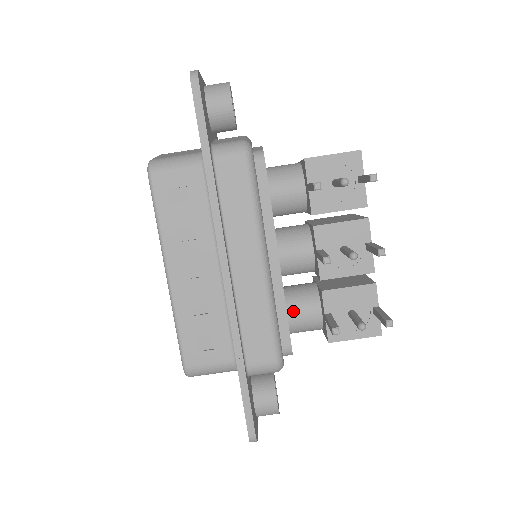
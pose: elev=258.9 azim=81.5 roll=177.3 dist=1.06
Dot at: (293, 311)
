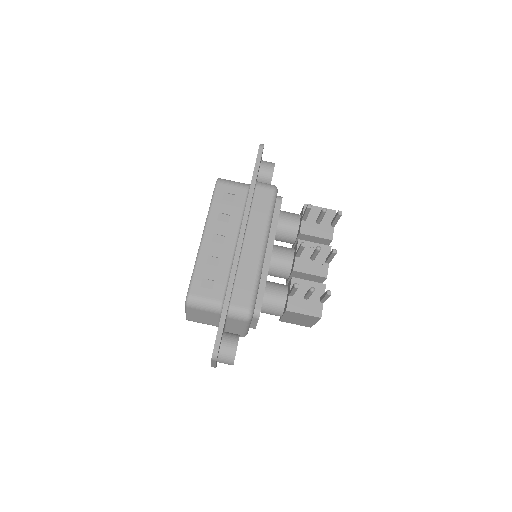
Dot at: (269, 290)
